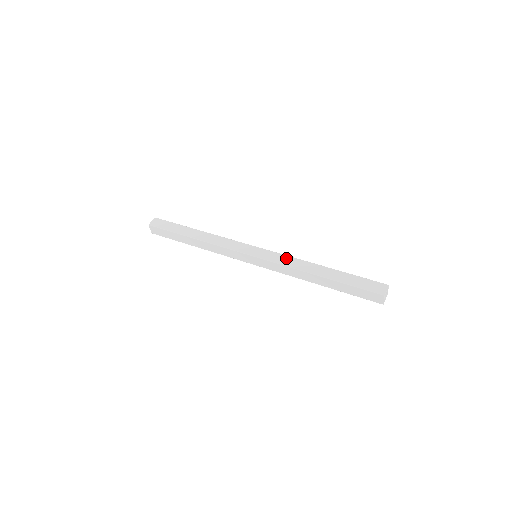
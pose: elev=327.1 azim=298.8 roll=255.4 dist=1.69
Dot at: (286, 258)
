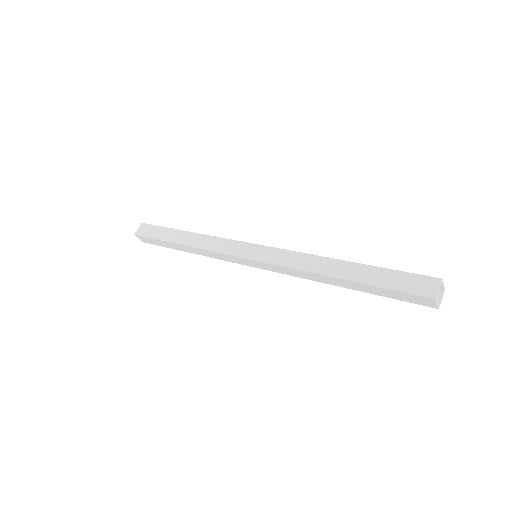
Dot at: occluded
